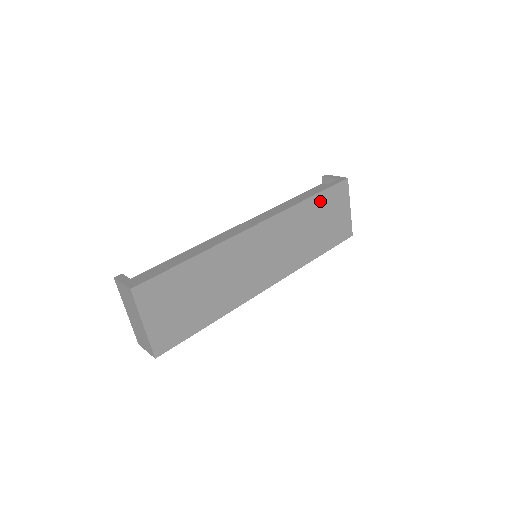
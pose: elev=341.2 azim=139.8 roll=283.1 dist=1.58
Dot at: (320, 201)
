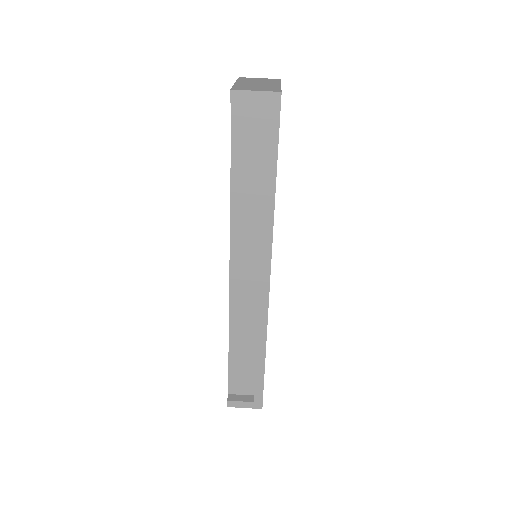
Dot at: occluded
